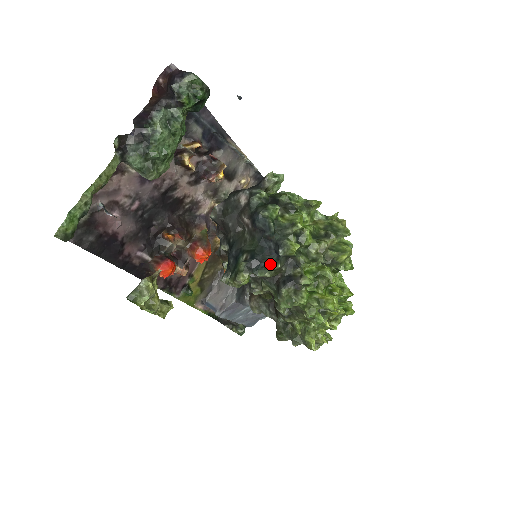
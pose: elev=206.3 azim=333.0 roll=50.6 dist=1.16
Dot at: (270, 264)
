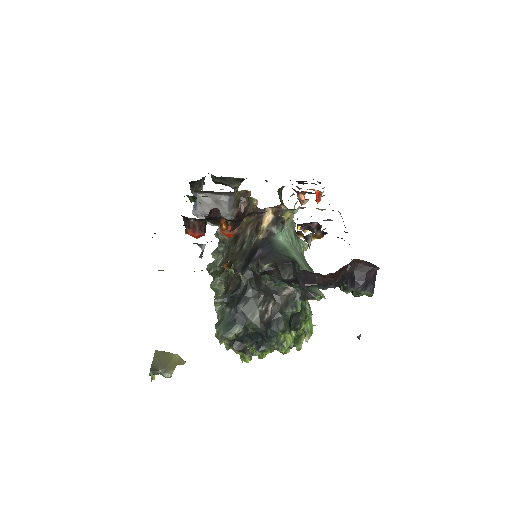
Dot at: occluded
